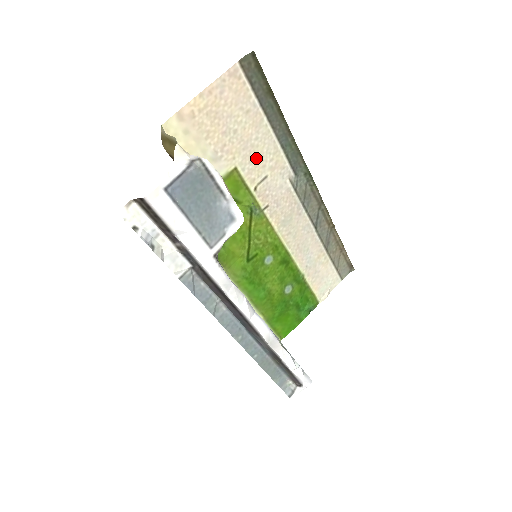
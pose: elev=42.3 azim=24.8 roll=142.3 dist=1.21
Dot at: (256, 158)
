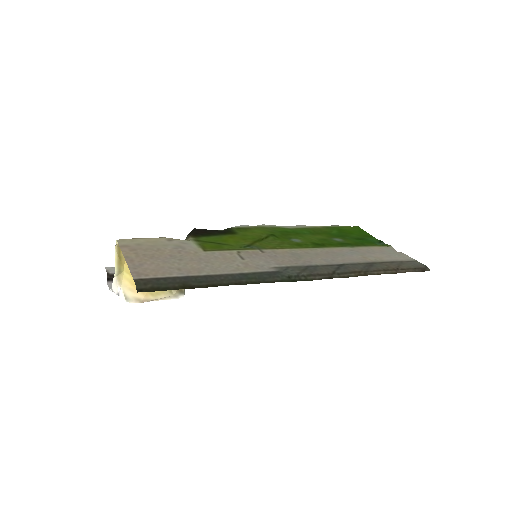
Dot at: (220, 260)
